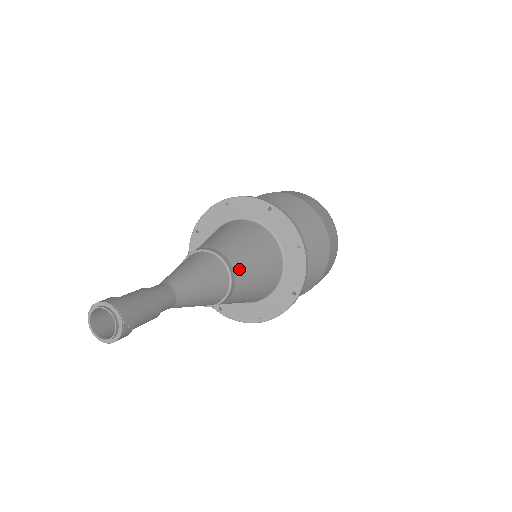
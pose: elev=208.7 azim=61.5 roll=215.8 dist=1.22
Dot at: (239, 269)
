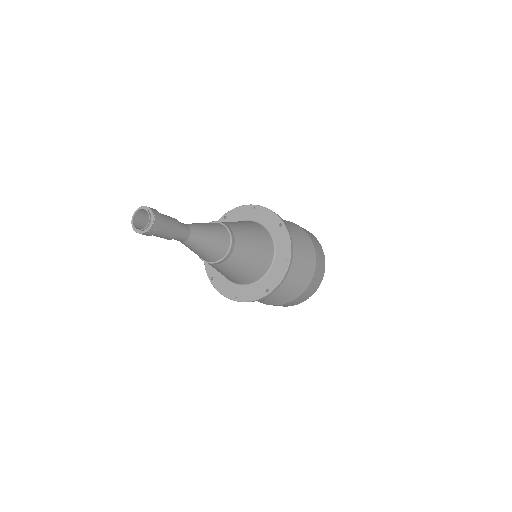
Dot at: (238, 248)
